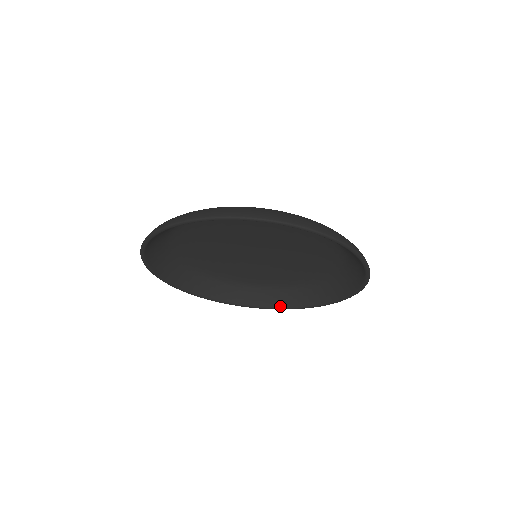
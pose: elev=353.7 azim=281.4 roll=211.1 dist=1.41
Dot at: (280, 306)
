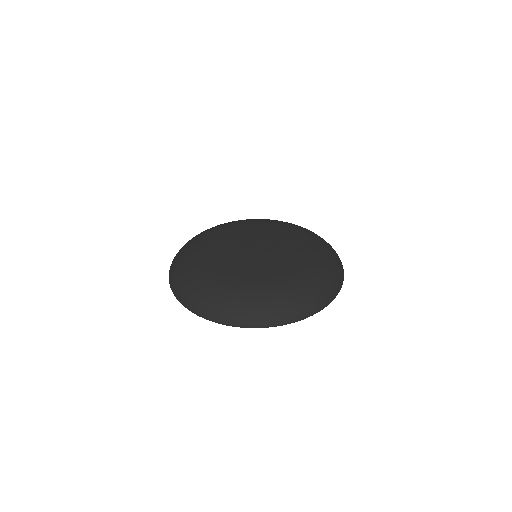
Dot at: occluded
